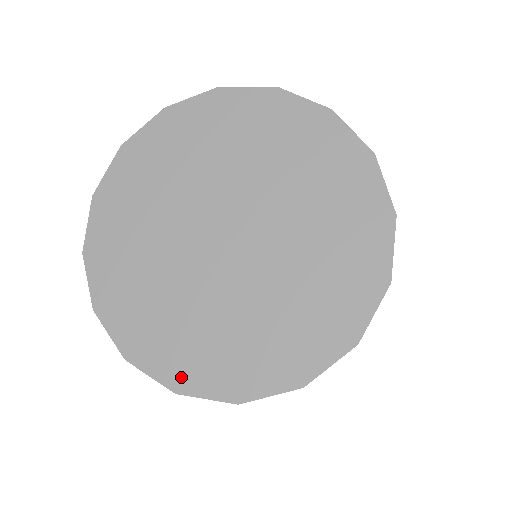
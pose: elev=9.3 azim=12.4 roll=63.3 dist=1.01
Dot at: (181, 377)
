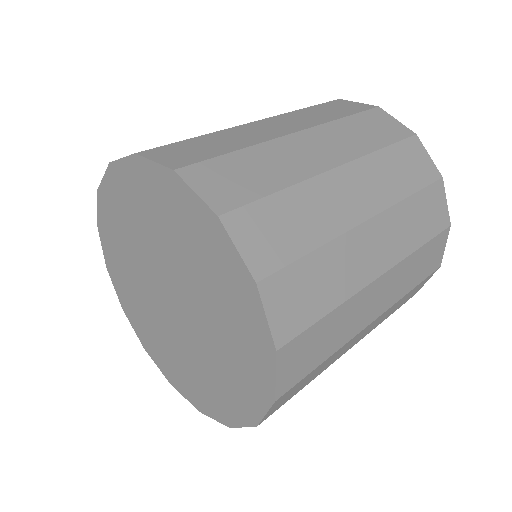
Dot at: (146, 345)
